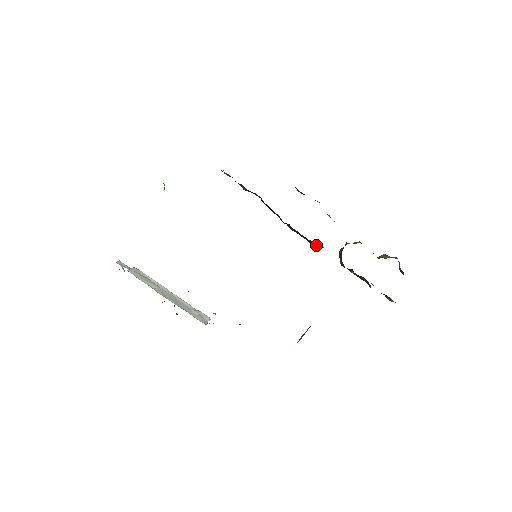
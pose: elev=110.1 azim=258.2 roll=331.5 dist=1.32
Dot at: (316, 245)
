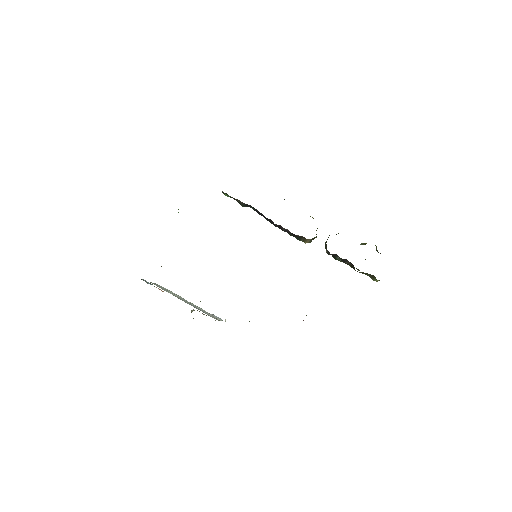
Dot at: (304, 240)
